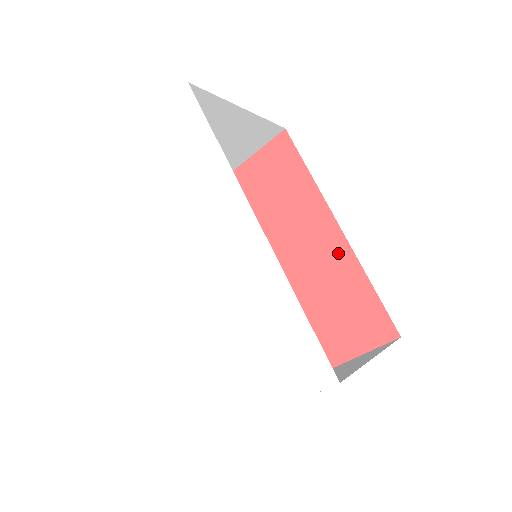
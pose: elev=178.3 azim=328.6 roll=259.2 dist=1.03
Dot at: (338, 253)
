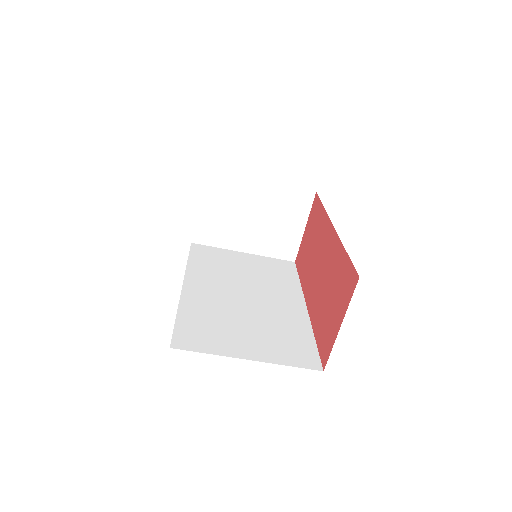
Dot at: (333, 245)
